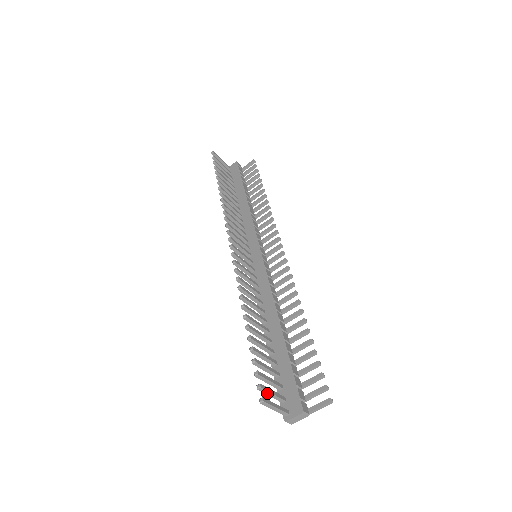
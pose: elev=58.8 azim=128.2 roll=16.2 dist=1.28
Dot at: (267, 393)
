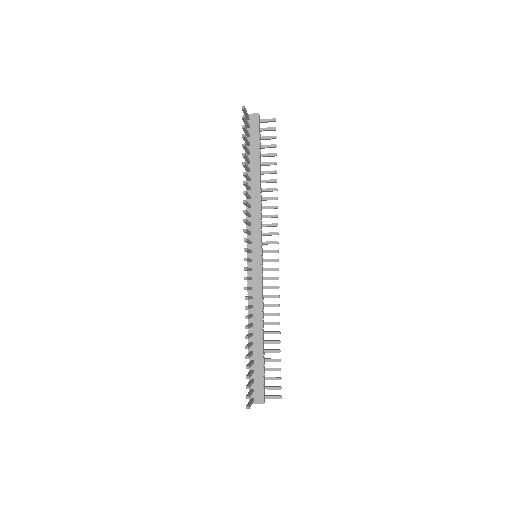
Dot at: occluded
